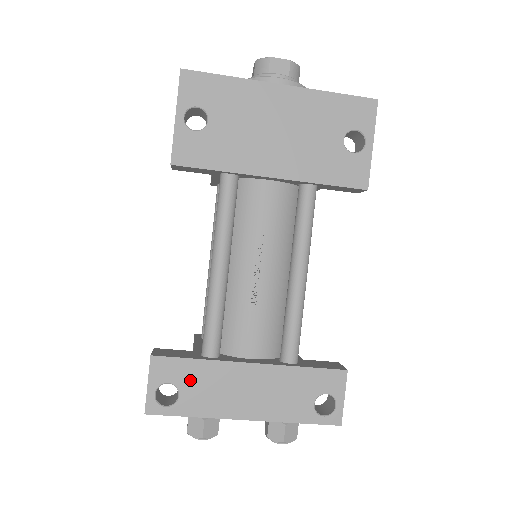
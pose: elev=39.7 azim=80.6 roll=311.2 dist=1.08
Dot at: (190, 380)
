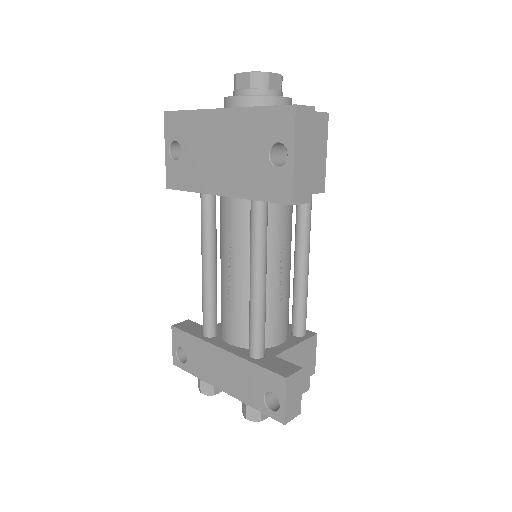
Dot at: (191, 349)
